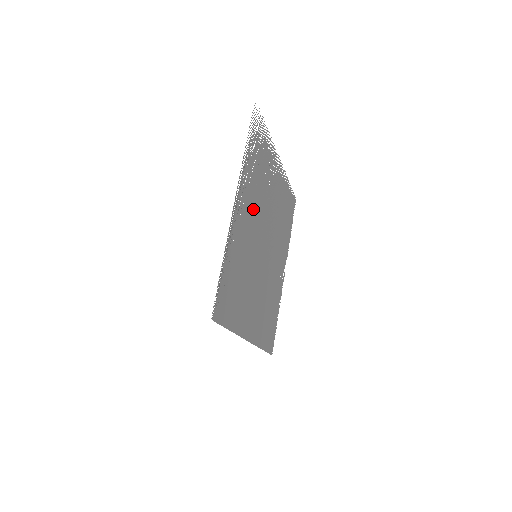
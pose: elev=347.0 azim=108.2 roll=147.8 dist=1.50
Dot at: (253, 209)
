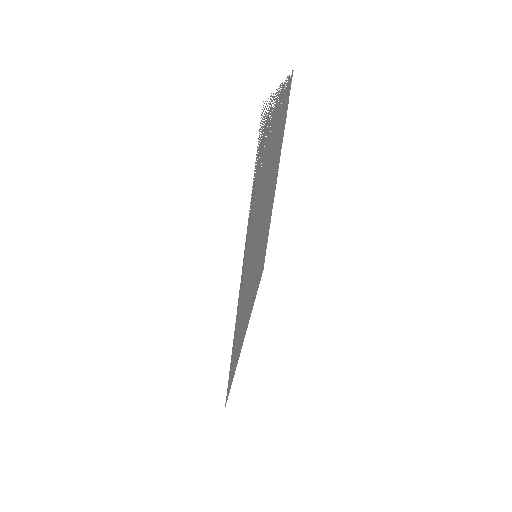
Dot at: (255, 231)
